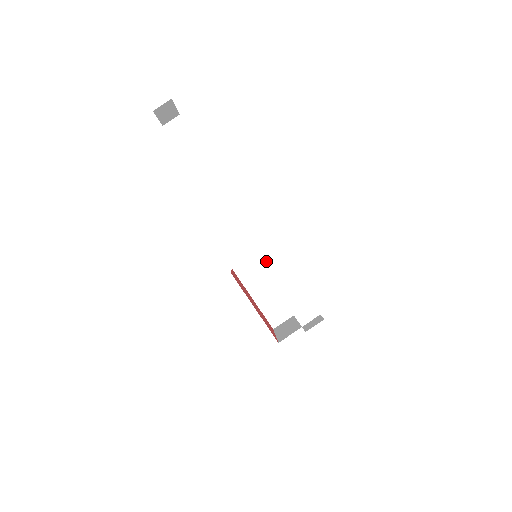
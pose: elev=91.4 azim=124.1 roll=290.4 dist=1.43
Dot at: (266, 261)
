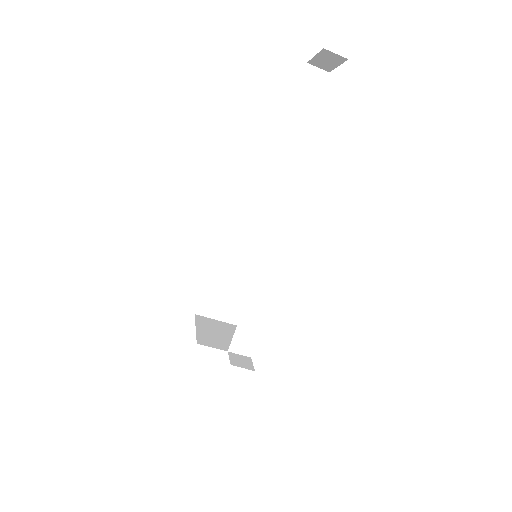
Dot at: (264, 275)
